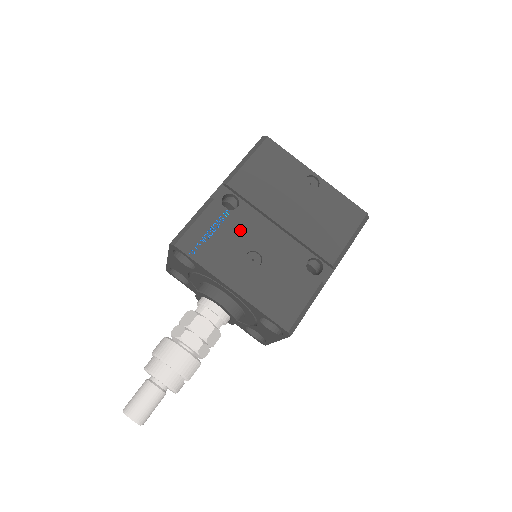
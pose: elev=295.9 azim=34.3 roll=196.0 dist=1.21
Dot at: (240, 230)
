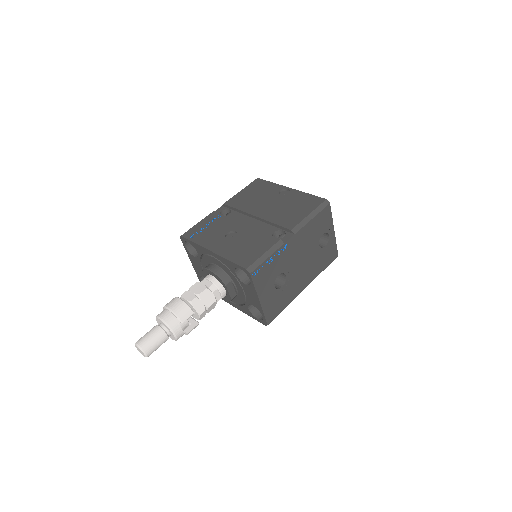
Dot at: (226, 222)
